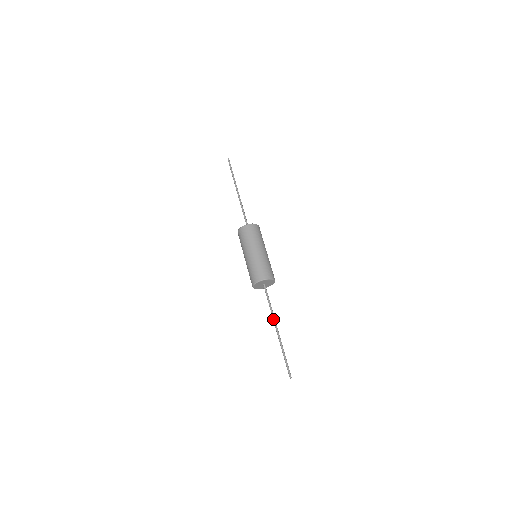
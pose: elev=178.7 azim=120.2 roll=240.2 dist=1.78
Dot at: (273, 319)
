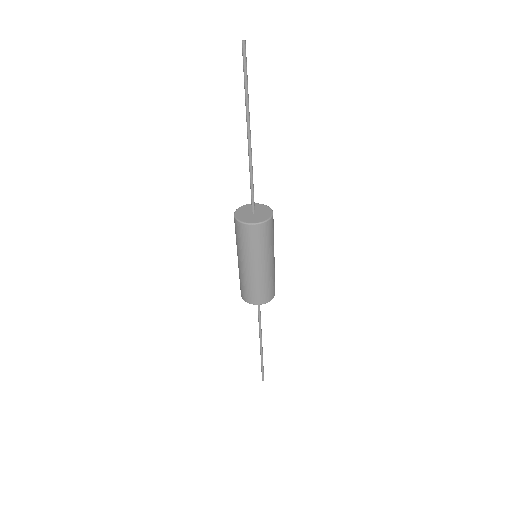
Dot at: (259, 331)
